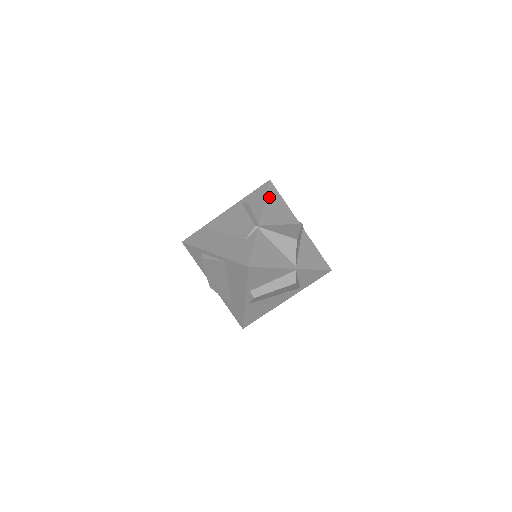
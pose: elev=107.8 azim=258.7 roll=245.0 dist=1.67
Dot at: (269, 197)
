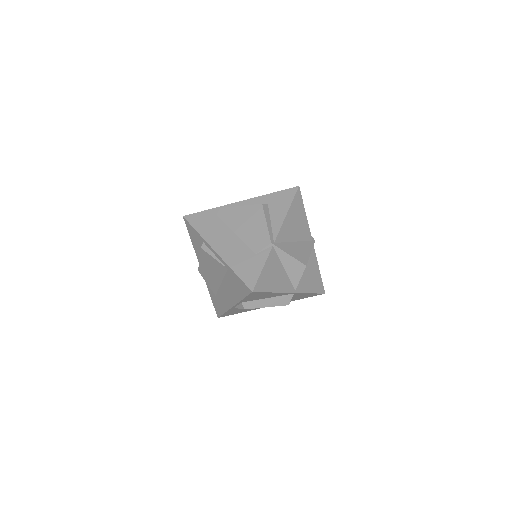
Dot at: (293, 208)
